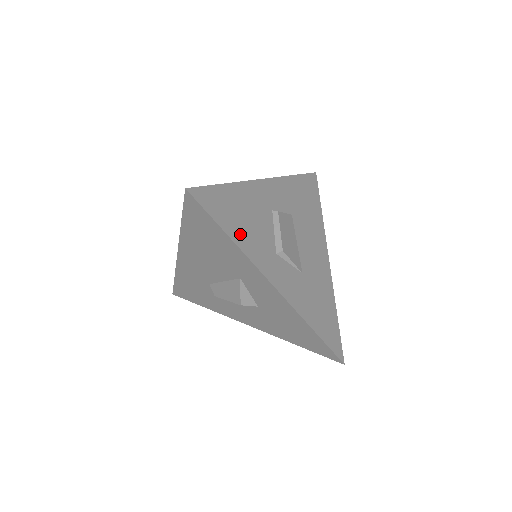
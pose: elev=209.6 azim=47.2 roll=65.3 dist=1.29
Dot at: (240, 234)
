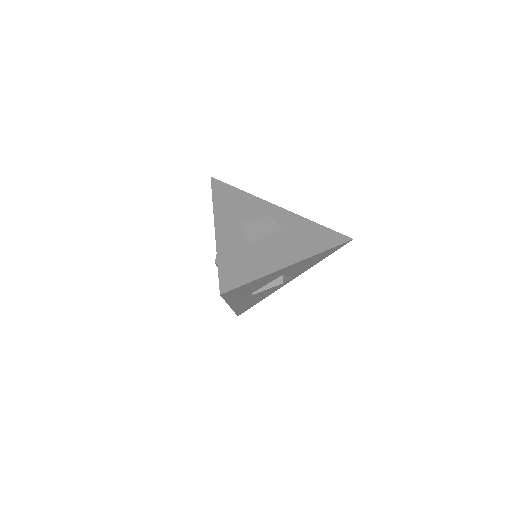
Dot at: (222, 203)
